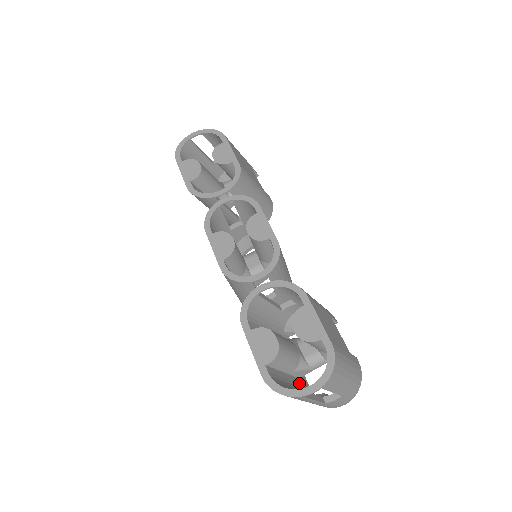
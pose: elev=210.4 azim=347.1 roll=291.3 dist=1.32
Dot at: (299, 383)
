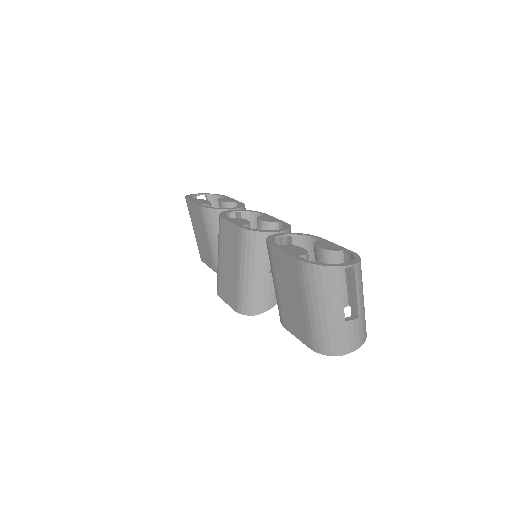
Dot at: occluded
